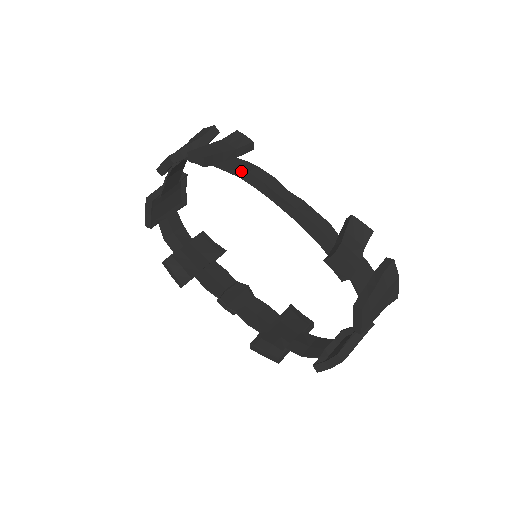
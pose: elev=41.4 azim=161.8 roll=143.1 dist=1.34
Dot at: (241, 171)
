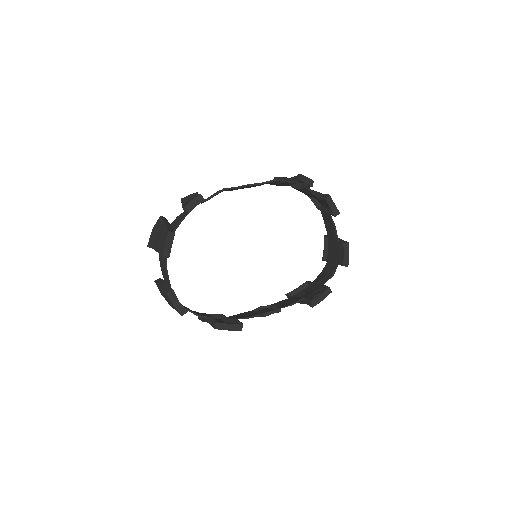
Dot at: occluded
